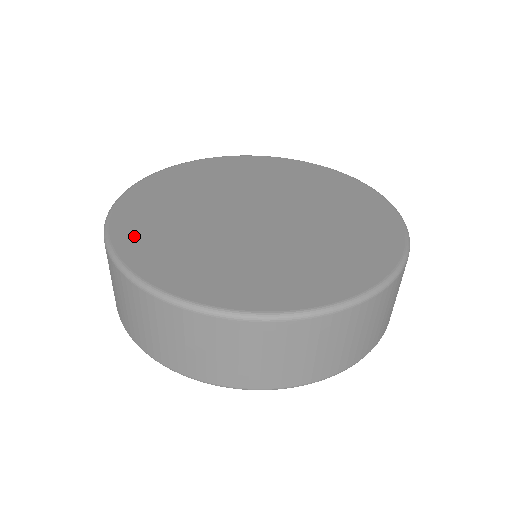
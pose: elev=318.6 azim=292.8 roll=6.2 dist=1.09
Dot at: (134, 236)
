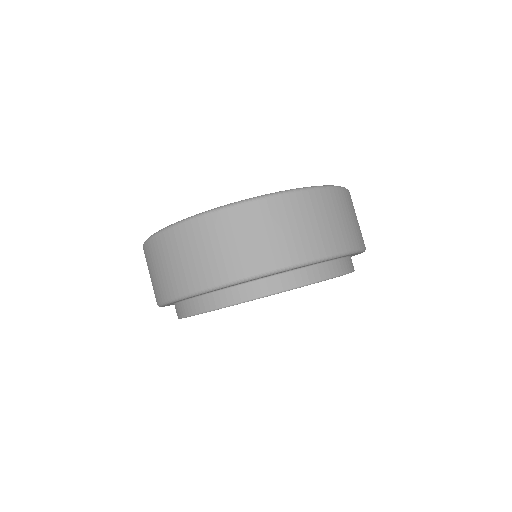
Dot at: occluded
